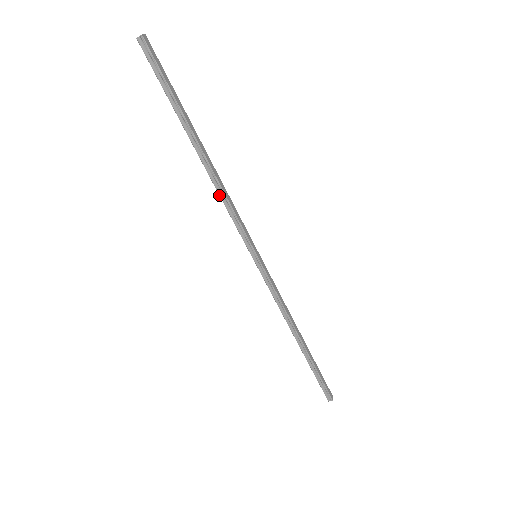
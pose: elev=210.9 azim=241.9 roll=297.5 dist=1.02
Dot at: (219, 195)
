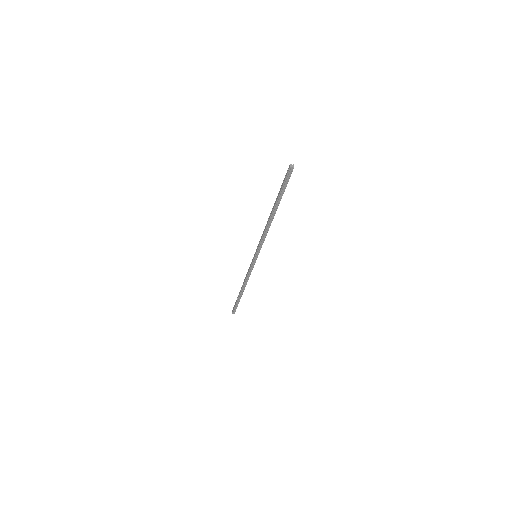
Dot at: (264, 232)
